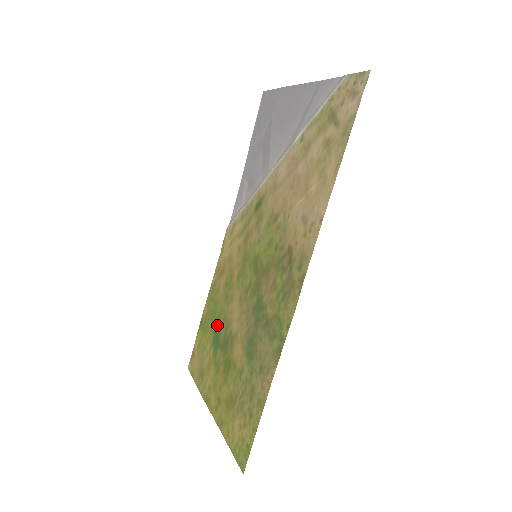
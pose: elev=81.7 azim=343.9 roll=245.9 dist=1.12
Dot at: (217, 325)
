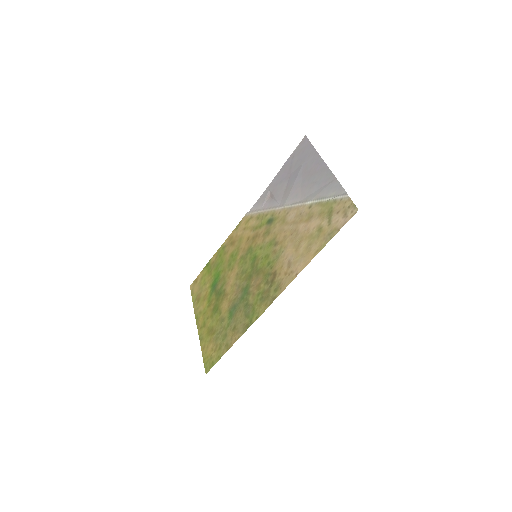
Dot at: (218, 277)
